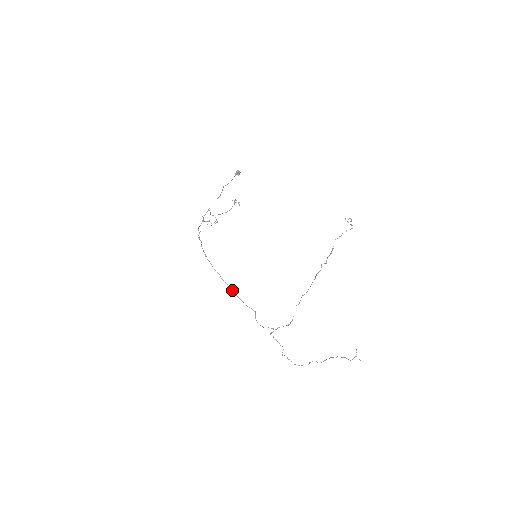
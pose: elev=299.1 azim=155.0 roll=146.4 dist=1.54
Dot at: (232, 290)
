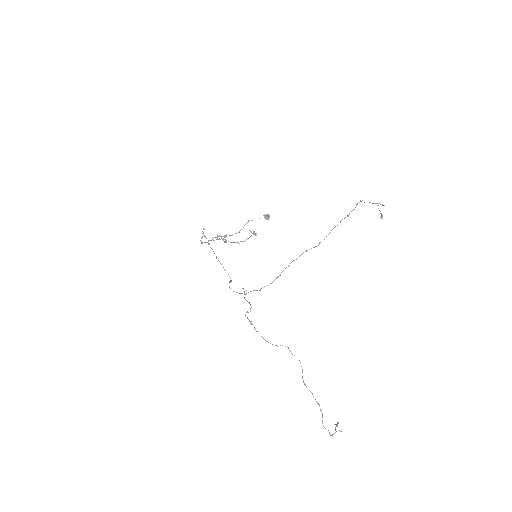
Dot at: (216, 256)
